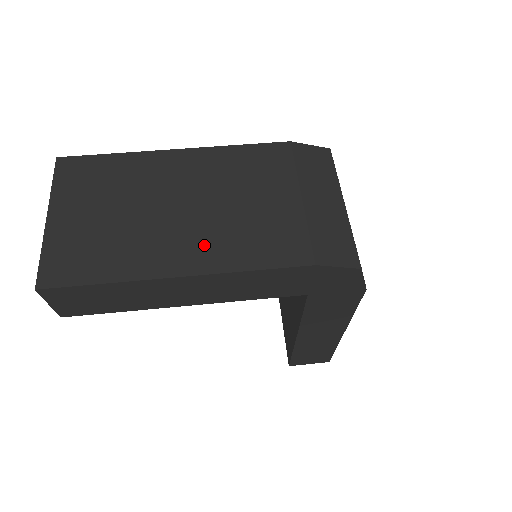
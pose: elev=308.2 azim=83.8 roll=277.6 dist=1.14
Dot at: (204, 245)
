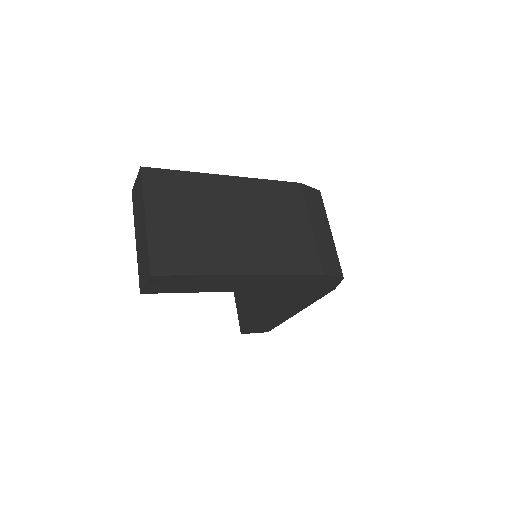
Dot at: (258, 253)
